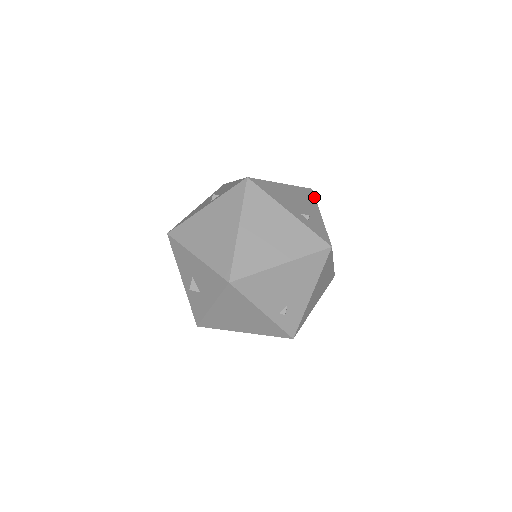
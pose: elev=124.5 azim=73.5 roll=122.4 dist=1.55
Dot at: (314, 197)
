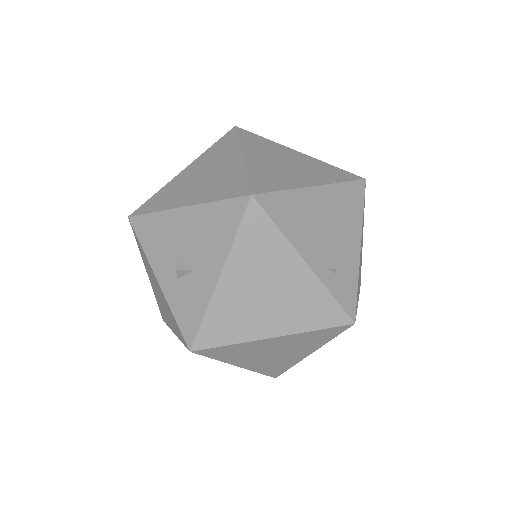
Dot at: occluded
